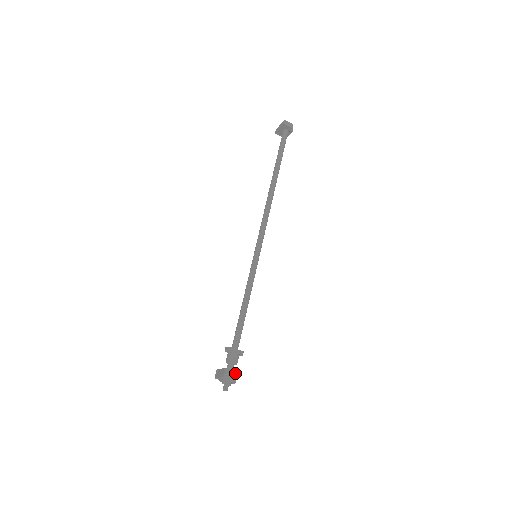
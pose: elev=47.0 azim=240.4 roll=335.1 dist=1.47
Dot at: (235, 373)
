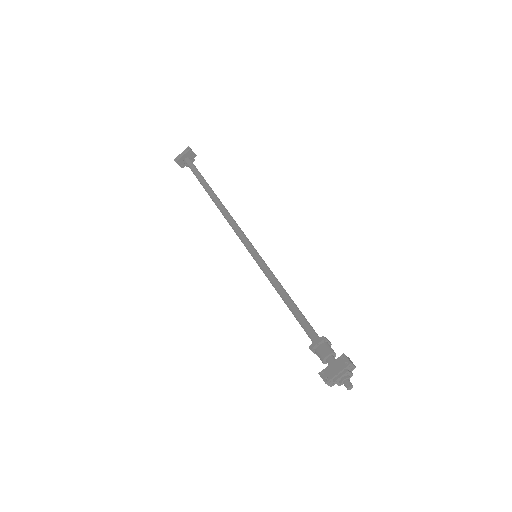
Dot at: (350, 360)
